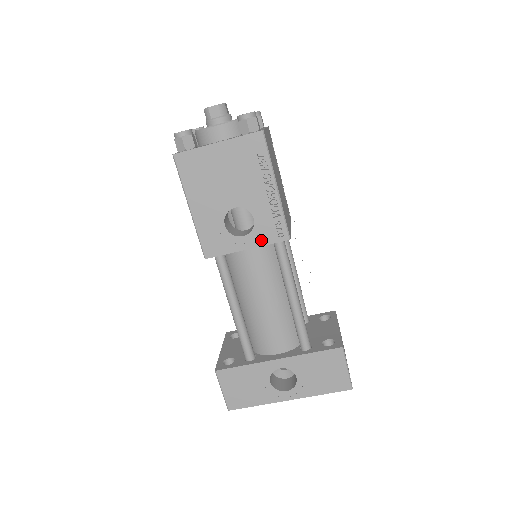
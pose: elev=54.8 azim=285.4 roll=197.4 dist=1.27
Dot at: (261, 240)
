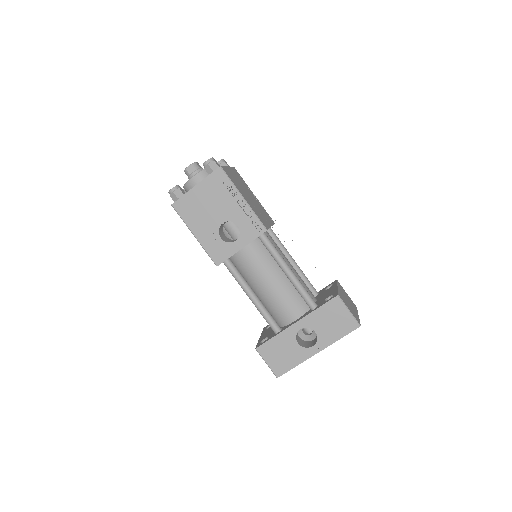
Dot at: (248, 238)
